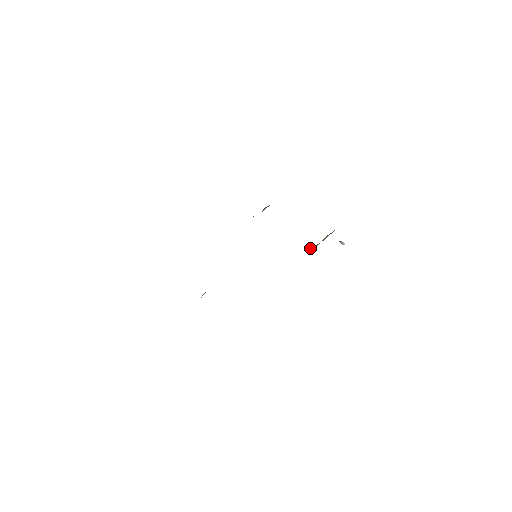
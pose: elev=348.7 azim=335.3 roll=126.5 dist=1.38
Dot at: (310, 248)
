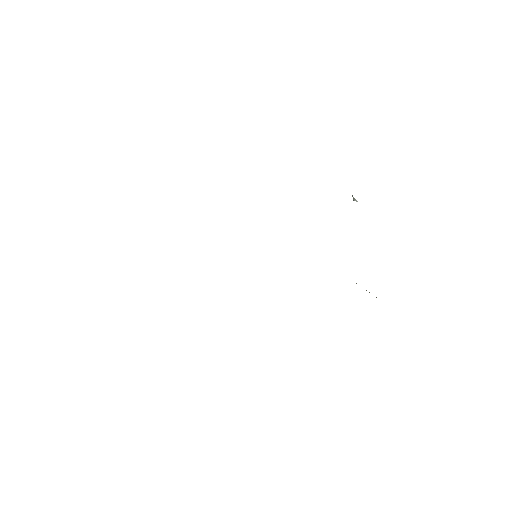
Dot at: occluded
